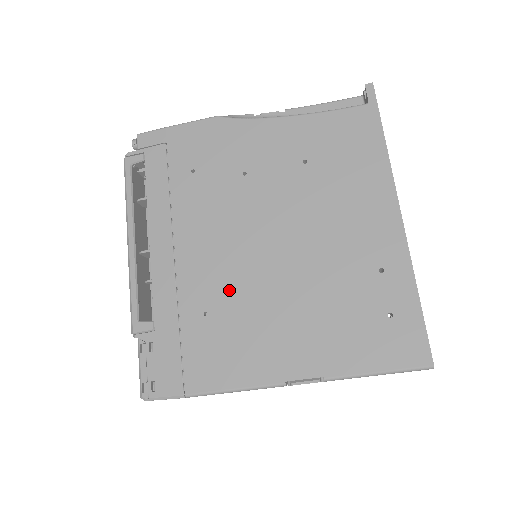
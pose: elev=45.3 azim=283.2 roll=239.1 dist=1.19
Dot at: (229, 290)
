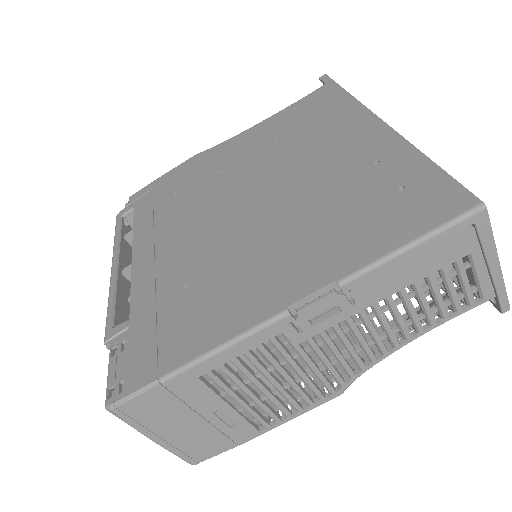
Dot at: (211, 255)
